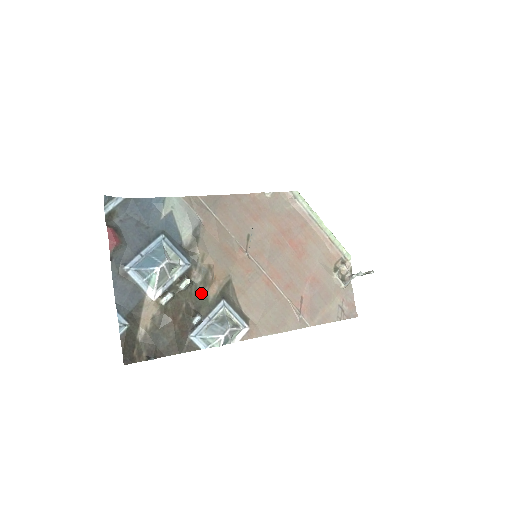
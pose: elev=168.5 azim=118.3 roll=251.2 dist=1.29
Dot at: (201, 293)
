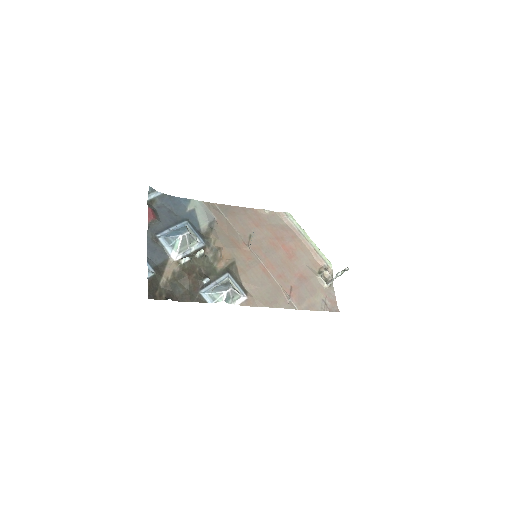
Dot at: (211, 265)
